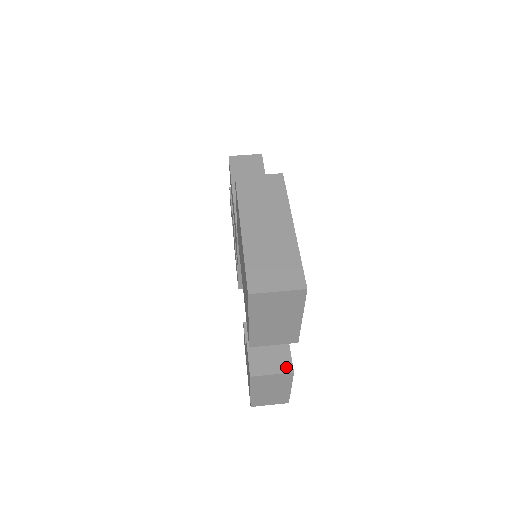
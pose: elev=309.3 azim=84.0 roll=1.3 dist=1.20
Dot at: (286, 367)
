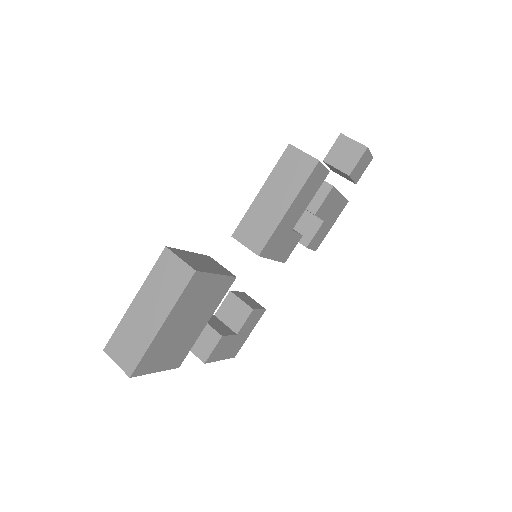
Dot at: (203, 356)
